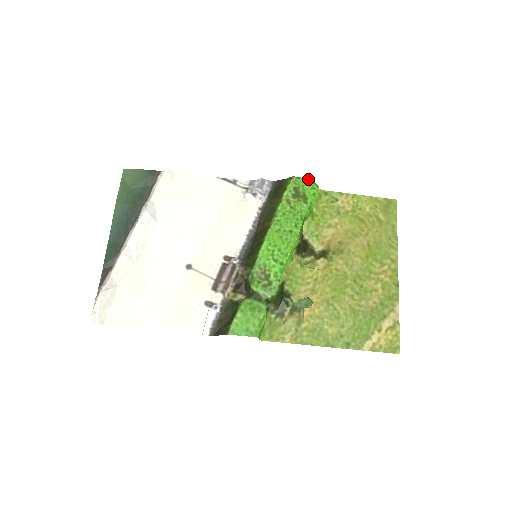
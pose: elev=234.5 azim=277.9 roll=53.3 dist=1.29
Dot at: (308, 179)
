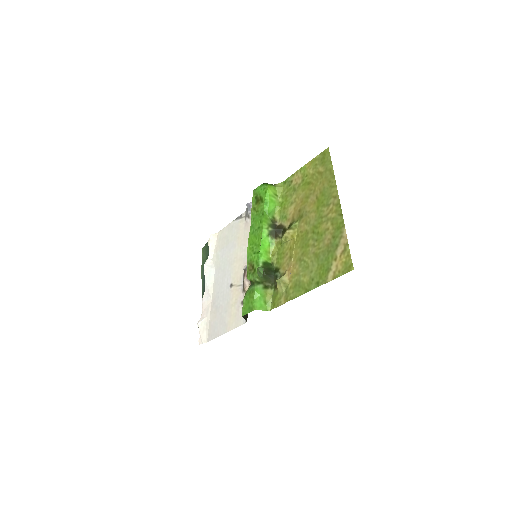
Dot at: (261, 185)
